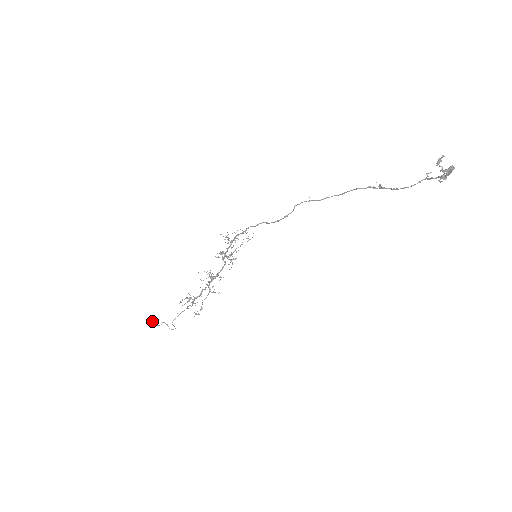
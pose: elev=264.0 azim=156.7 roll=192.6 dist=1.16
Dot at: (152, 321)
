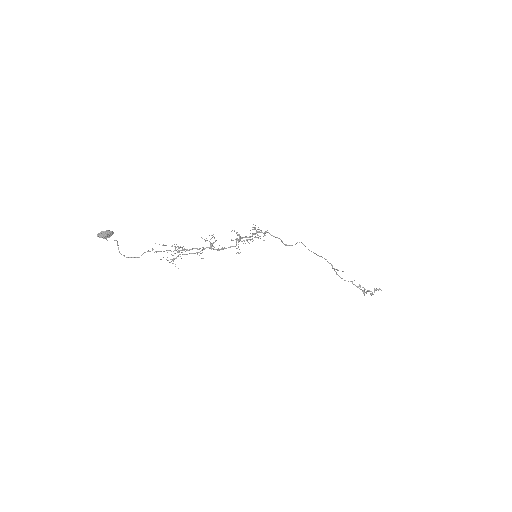
Dot at: (110, 234)
